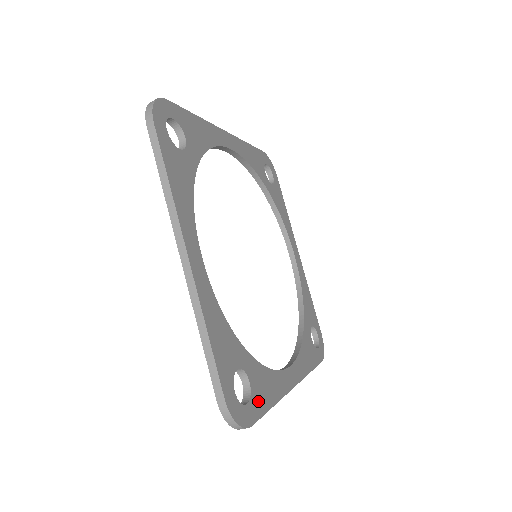
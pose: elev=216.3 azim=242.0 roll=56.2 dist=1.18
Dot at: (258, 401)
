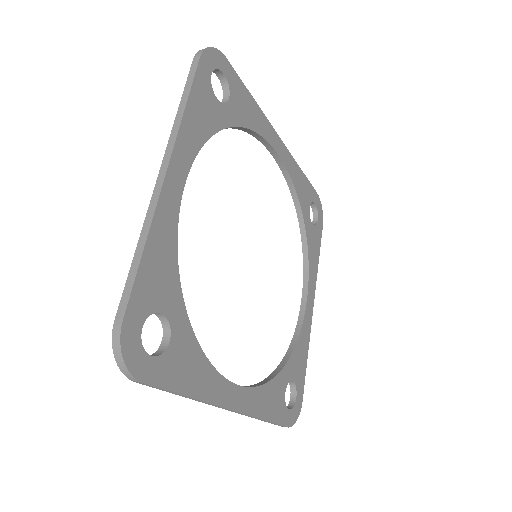
Dot at: (300, 379)
